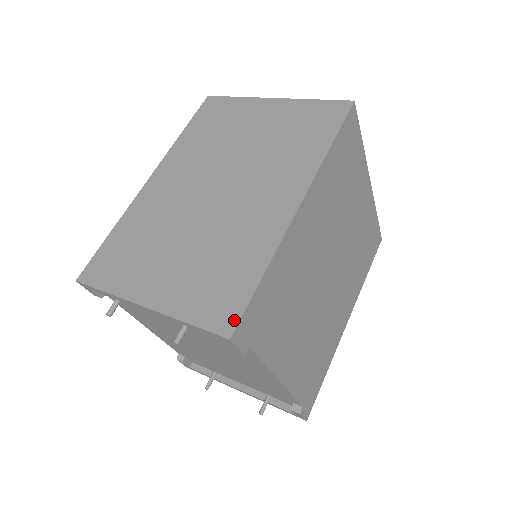
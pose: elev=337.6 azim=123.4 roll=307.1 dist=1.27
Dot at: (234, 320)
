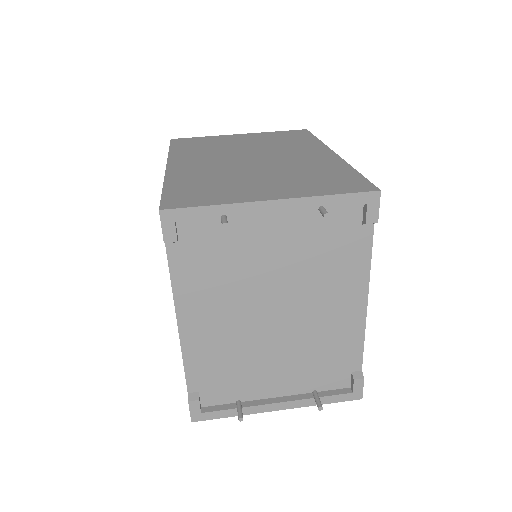
Dot at: (369, 185)
